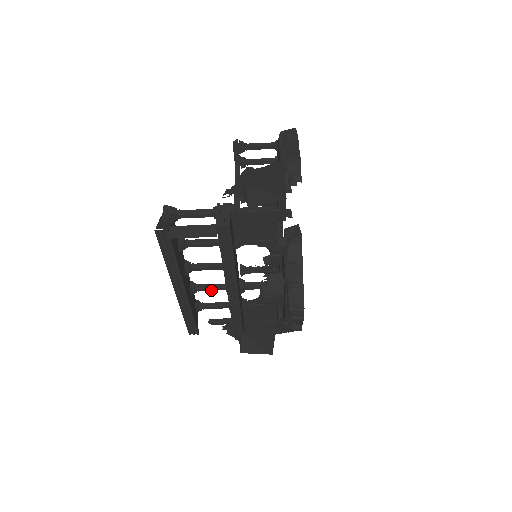
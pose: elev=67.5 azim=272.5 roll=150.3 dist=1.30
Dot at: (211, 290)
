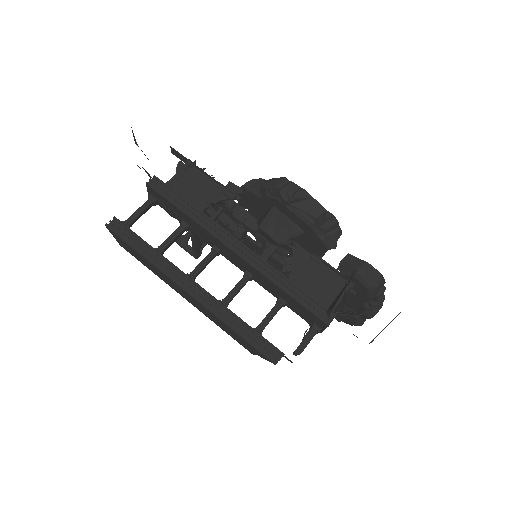
Dot at: (237, 291)
